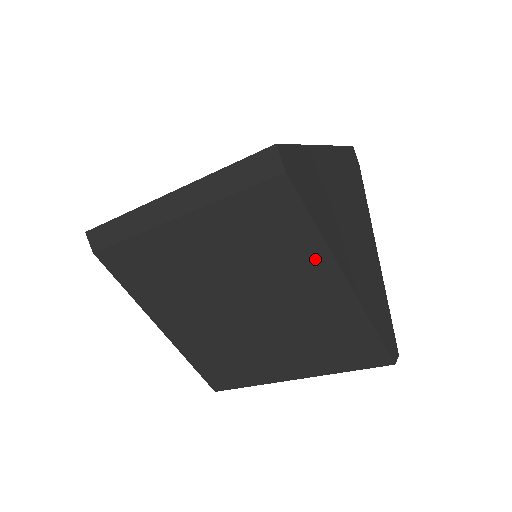
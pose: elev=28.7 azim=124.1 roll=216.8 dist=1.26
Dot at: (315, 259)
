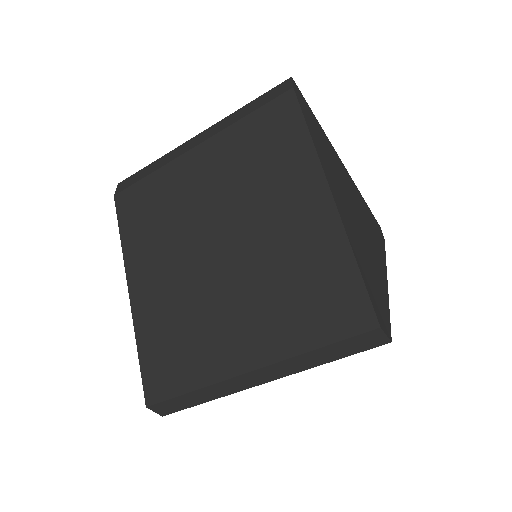
Dot at: (303, 171)
